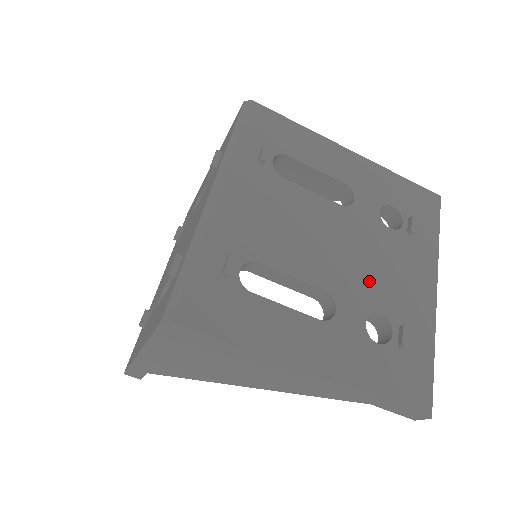
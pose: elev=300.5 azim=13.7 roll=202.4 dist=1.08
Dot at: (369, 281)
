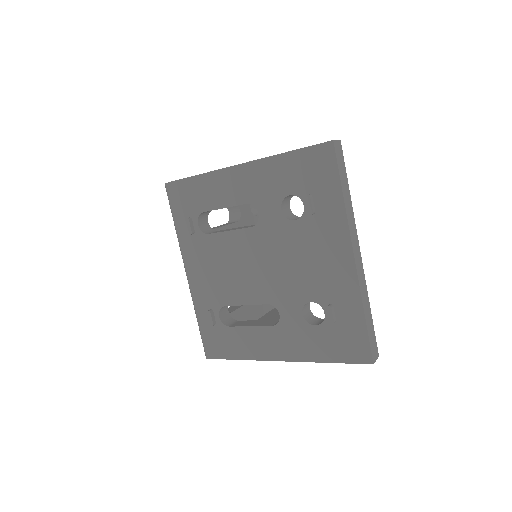
Dot at: (294, 280)
